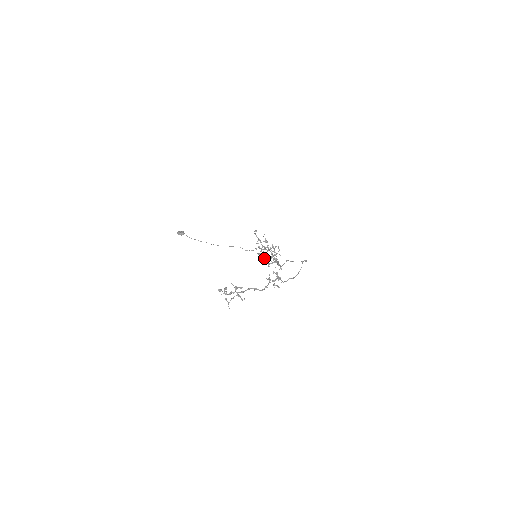
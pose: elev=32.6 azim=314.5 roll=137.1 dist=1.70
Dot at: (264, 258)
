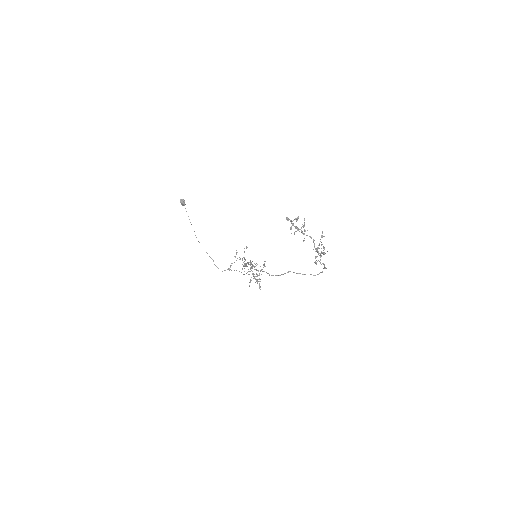
Dot at: occluded
